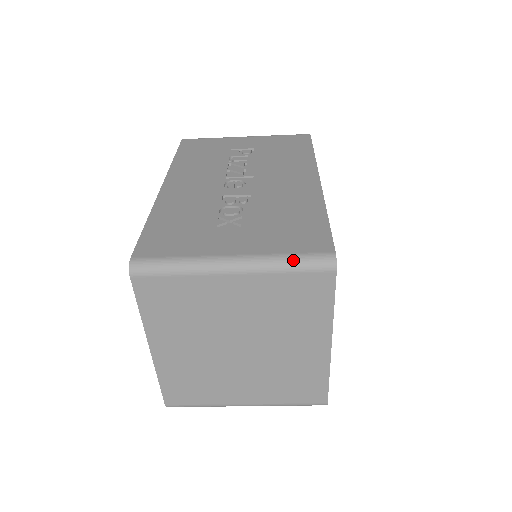
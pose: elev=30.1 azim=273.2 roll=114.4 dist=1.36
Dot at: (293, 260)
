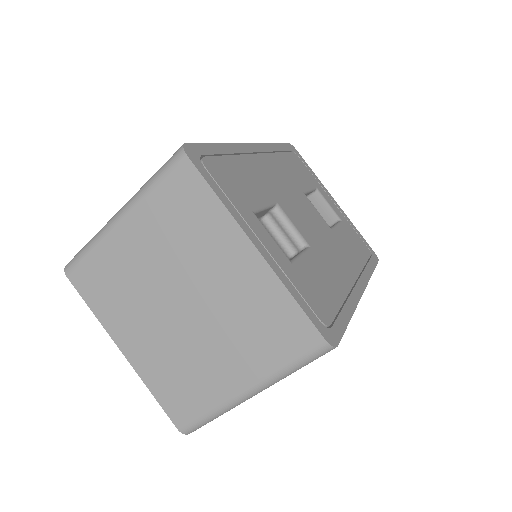
Dot at: (155, 174)
